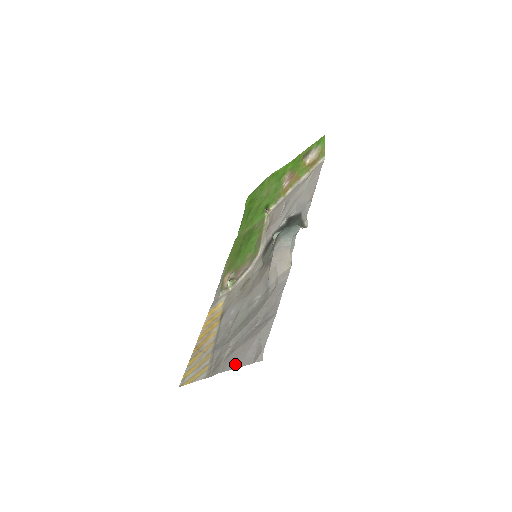
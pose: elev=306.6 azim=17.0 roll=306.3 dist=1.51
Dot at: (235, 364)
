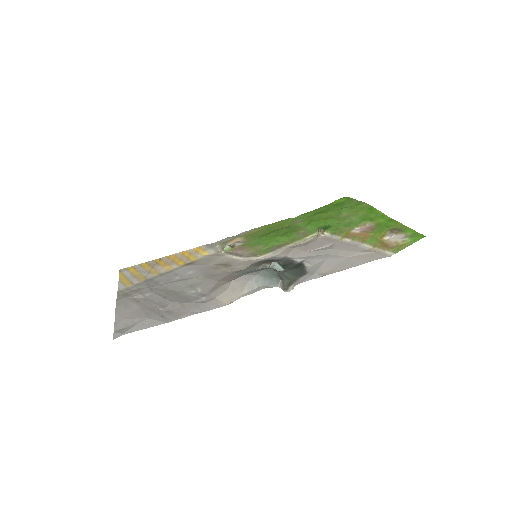
Dot at: (120, 313)
